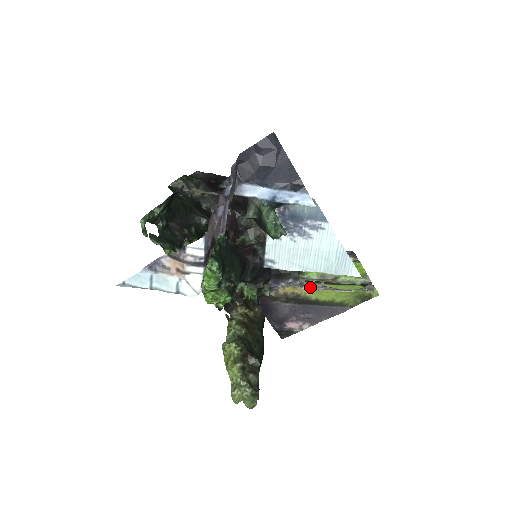
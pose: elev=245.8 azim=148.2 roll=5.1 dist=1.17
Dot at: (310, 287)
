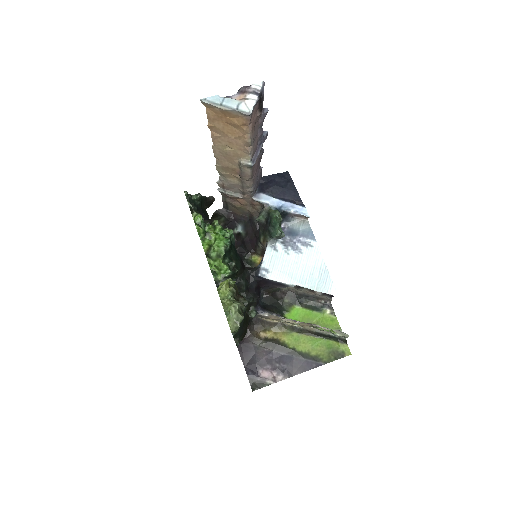
Dot at: (291, 319)
